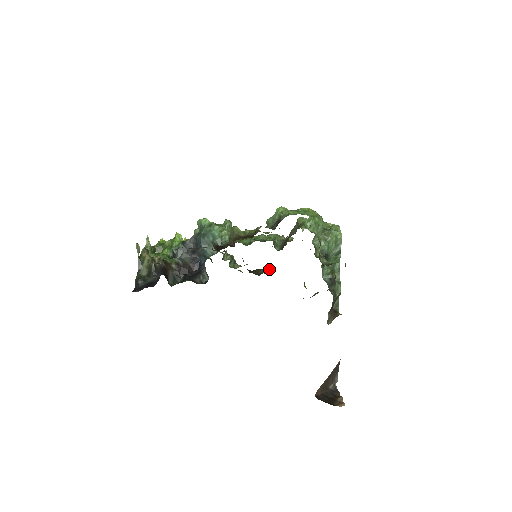
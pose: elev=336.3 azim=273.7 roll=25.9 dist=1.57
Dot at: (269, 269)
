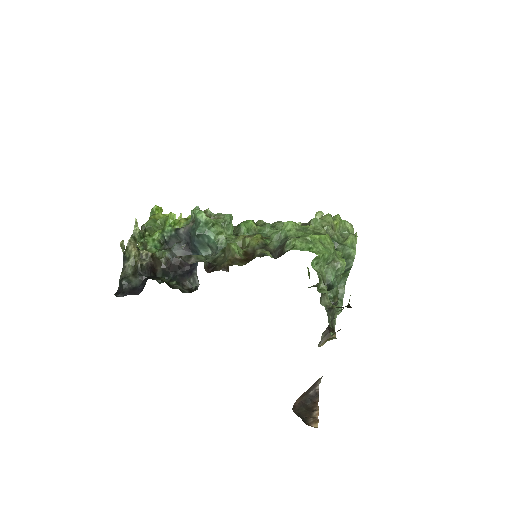
Dot at: occluded
